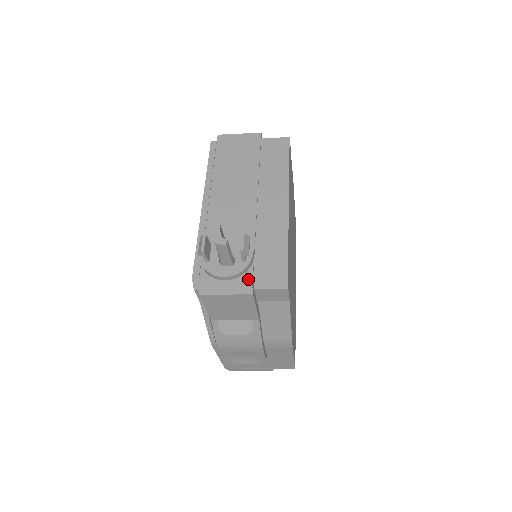
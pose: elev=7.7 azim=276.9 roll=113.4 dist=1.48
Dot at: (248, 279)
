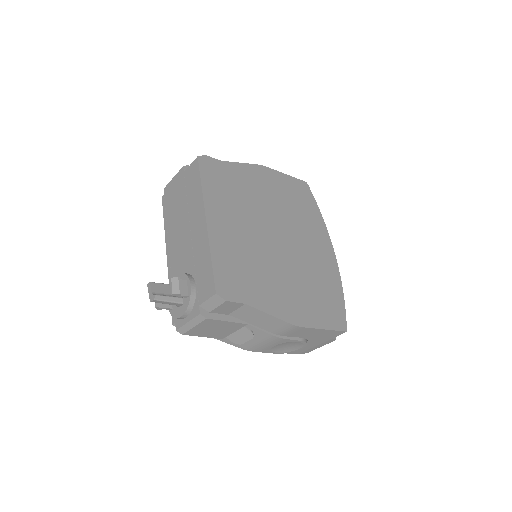
Dot at: (197, 309)
